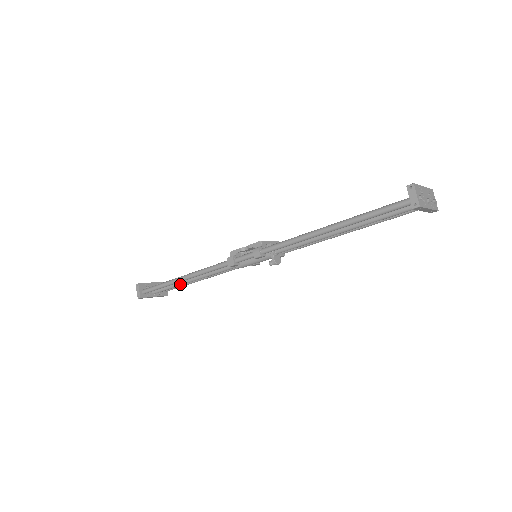
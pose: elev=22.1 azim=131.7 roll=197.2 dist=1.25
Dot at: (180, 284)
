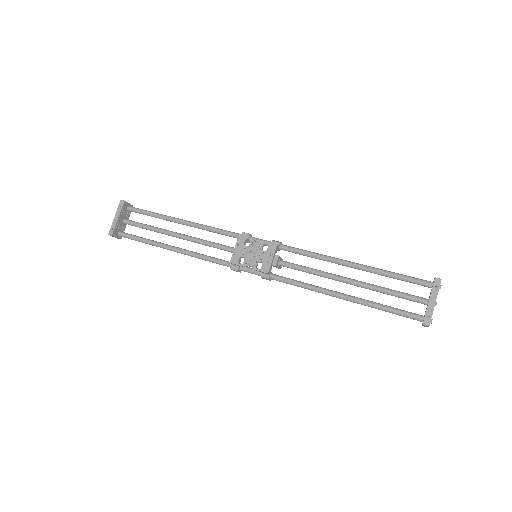
Dot at: (162, 233)
